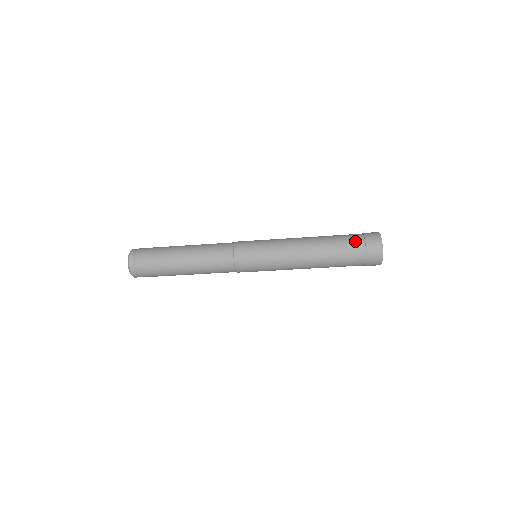
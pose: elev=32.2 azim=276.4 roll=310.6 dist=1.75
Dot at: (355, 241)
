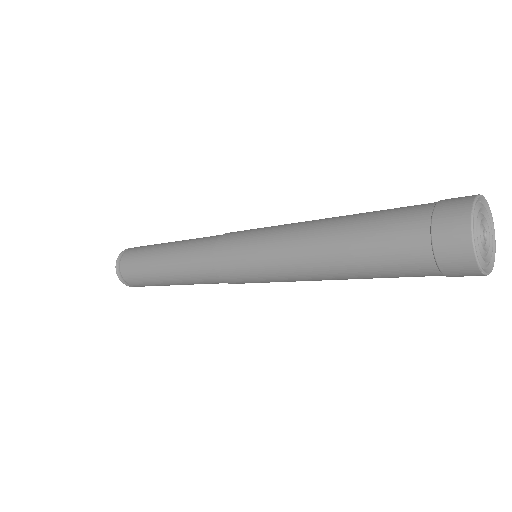
Dot at: (408, 238)
